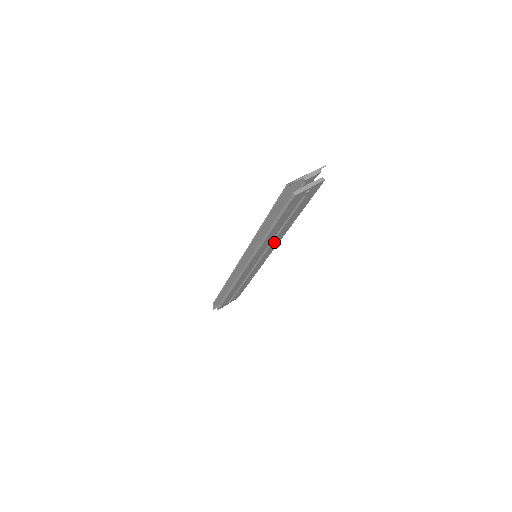
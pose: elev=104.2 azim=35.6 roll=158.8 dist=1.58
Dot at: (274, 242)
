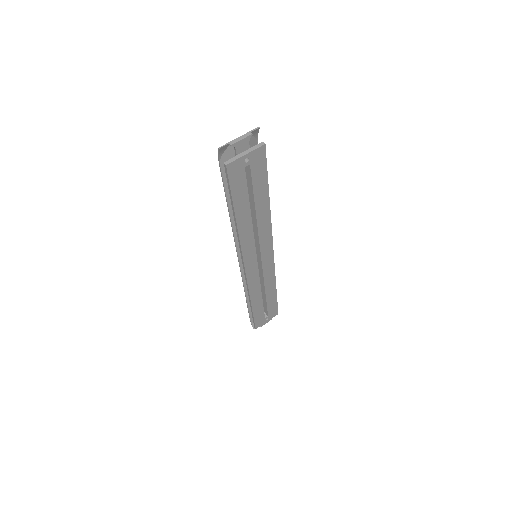
Dot at: (262, 234)
